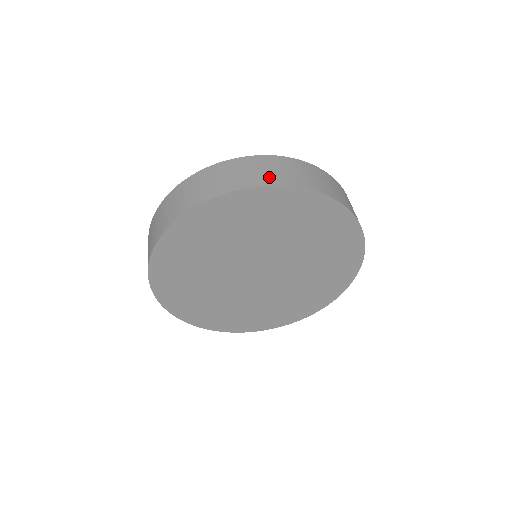
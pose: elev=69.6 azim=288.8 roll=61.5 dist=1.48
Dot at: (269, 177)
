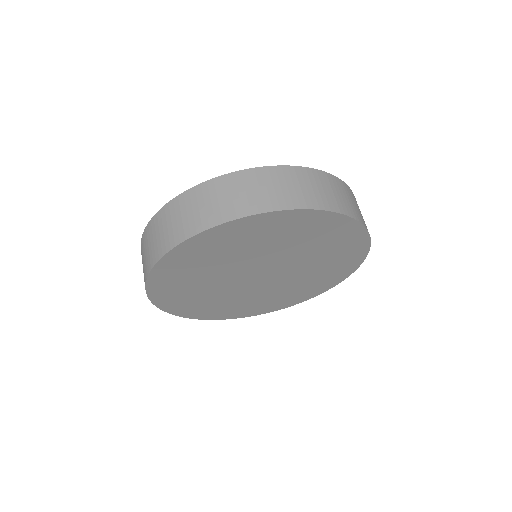
Dot at: (297, 197)
